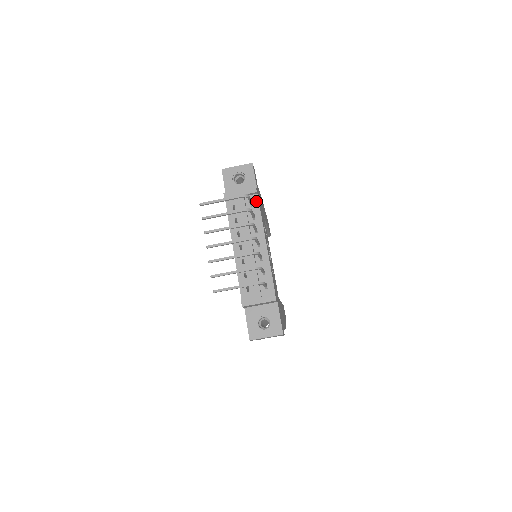
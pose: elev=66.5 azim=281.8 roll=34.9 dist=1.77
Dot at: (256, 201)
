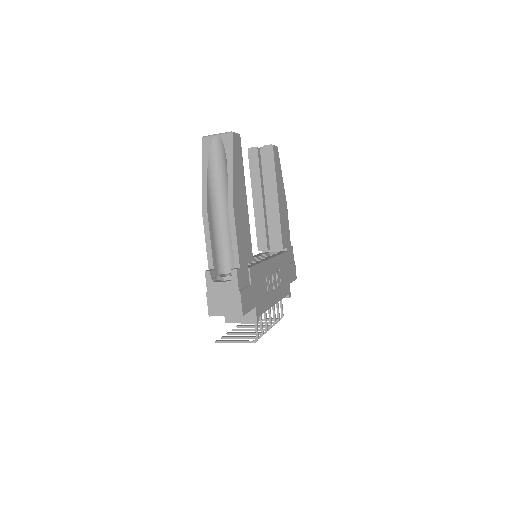
Dot at: occluded
